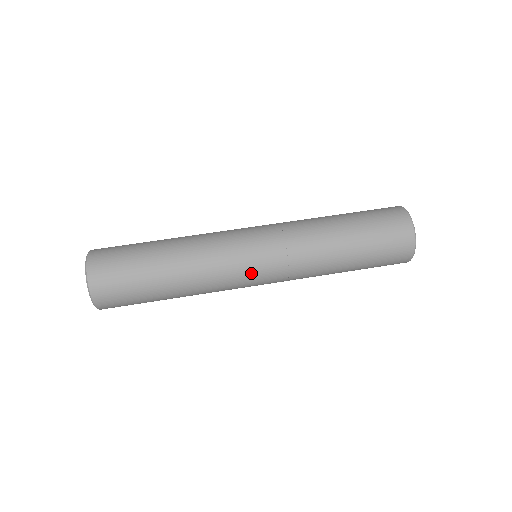
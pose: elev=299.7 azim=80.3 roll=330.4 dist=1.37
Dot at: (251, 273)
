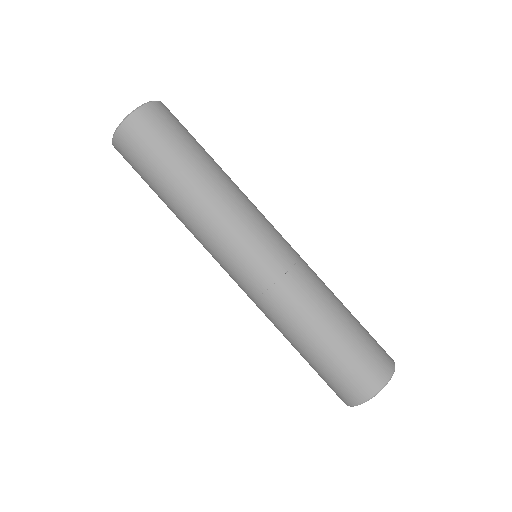
Dot at: occluded
